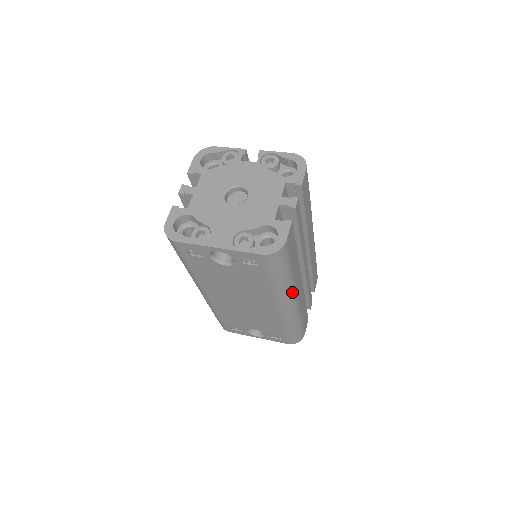
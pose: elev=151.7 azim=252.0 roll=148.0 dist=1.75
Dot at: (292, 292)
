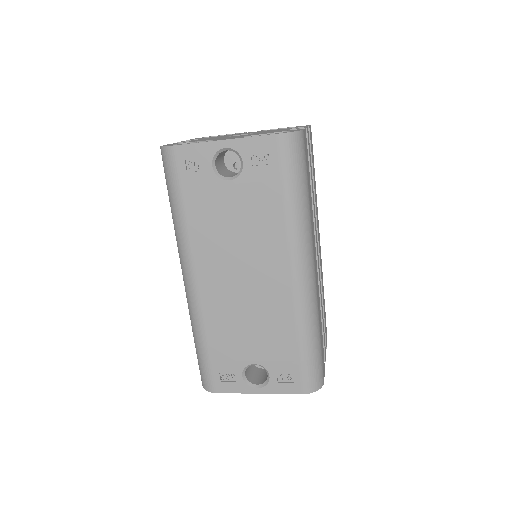
Dot at: (309, 243)
